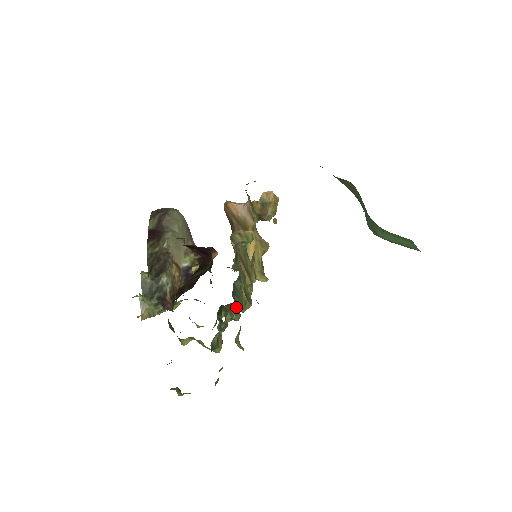
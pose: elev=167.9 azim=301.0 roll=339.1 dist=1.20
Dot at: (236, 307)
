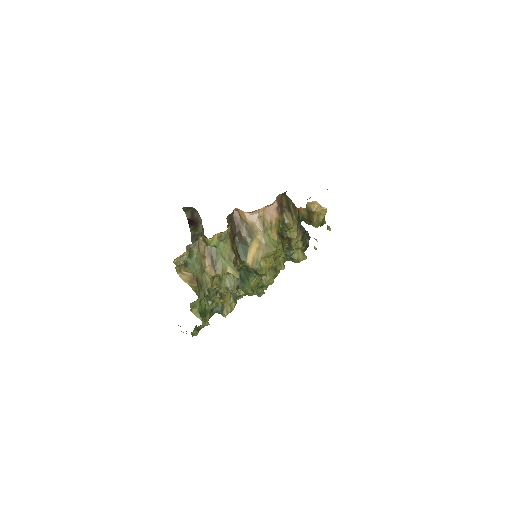
Dot at: (213, 289)
